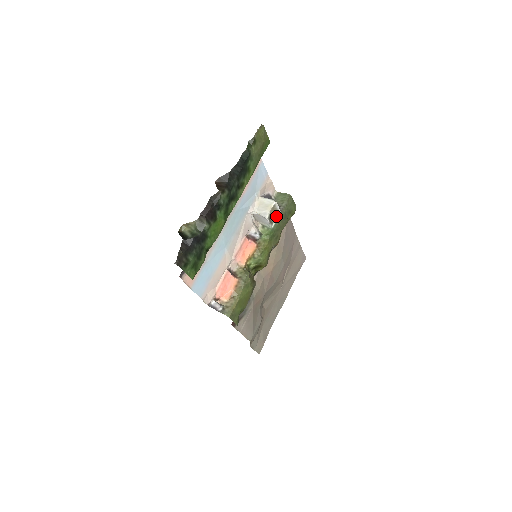
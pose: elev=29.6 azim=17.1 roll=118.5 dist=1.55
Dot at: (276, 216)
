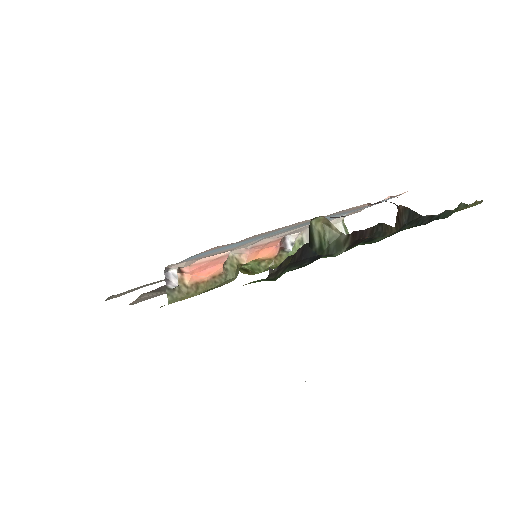
Dot at: occluded
